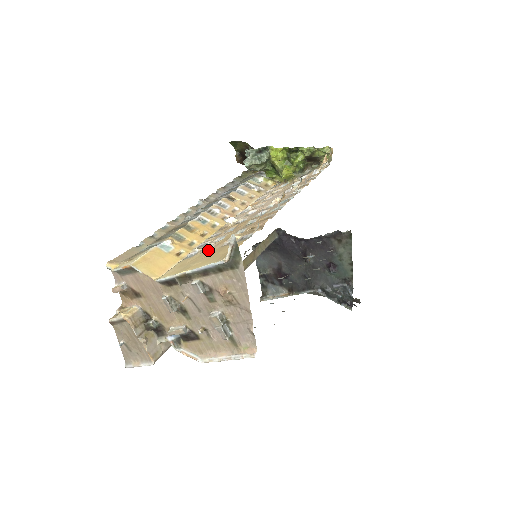
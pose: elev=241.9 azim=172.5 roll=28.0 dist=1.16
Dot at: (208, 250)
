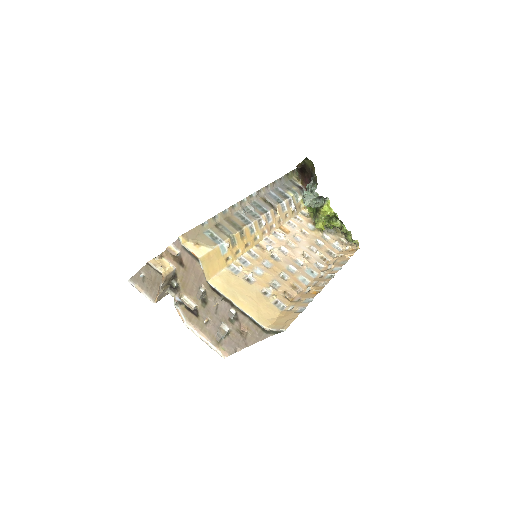
Dot at: (249, 279)
